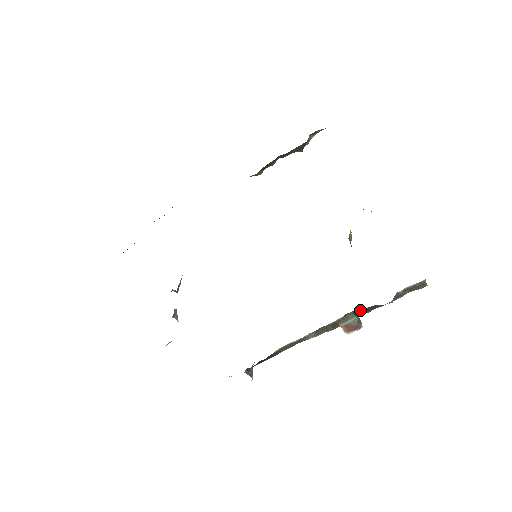
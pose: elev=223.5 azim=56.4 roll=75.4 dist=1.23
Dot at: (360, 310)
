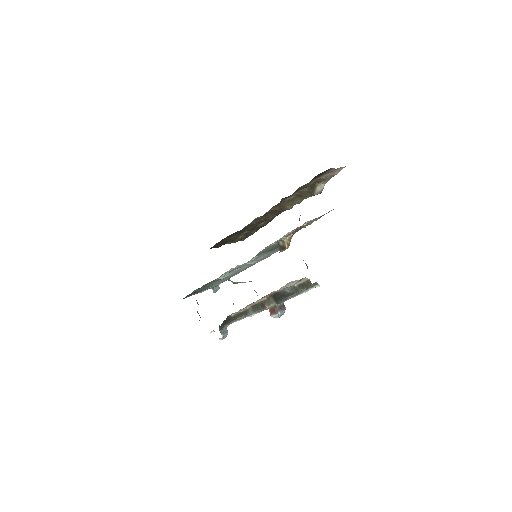
Dot at: (276, 296)
